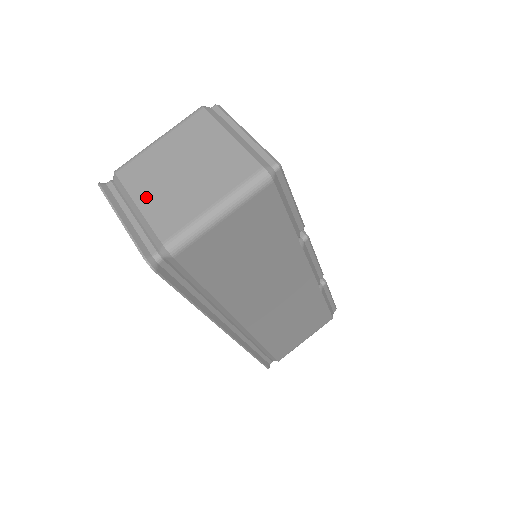
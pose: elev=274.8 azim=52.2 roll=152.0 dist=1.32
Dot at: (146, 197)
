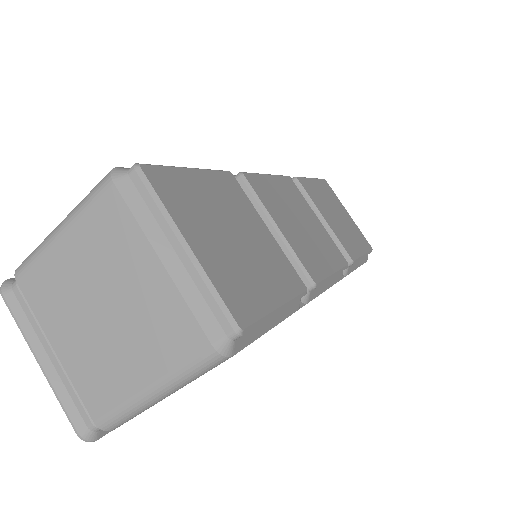
Dot at: (62, 340)
